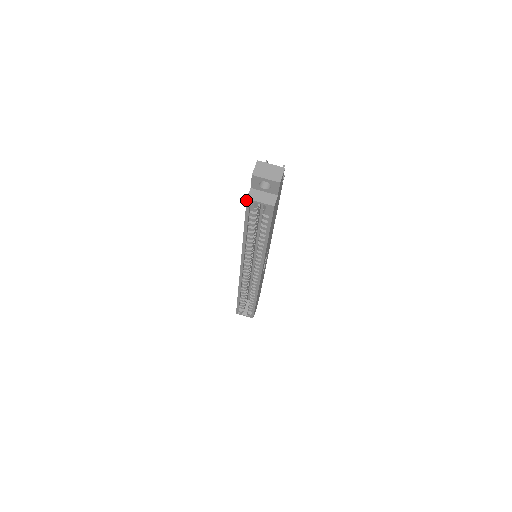
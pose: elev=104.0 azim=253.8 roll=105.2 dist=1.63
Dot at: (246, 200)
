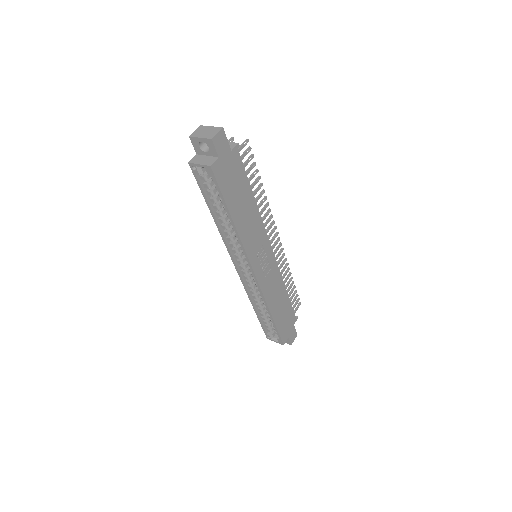
Dot at: (189, 165)
